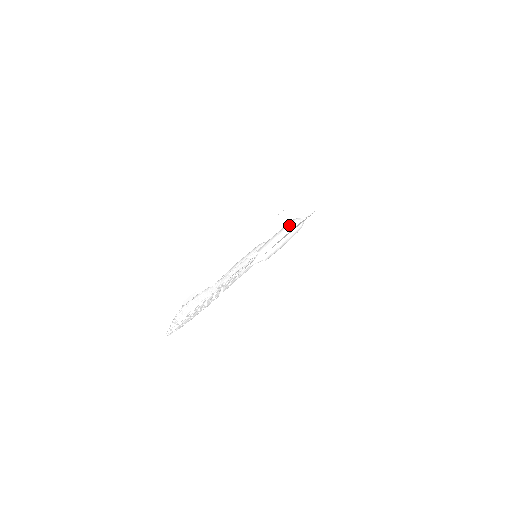
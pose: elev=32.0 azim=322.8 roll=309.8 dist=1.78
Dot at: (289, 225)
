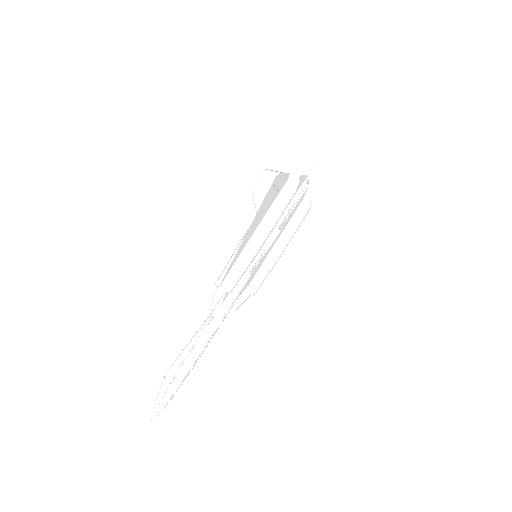
Dot at: occluded
